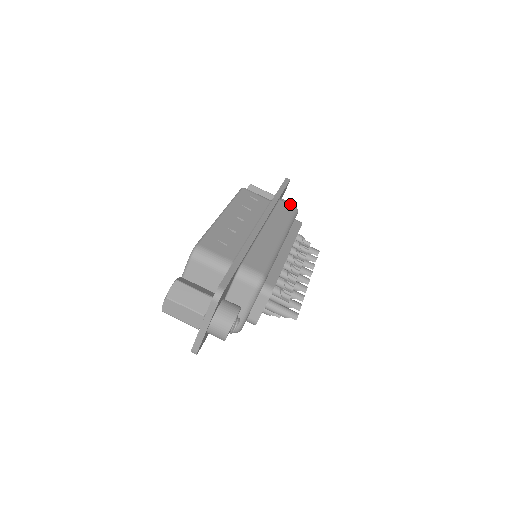
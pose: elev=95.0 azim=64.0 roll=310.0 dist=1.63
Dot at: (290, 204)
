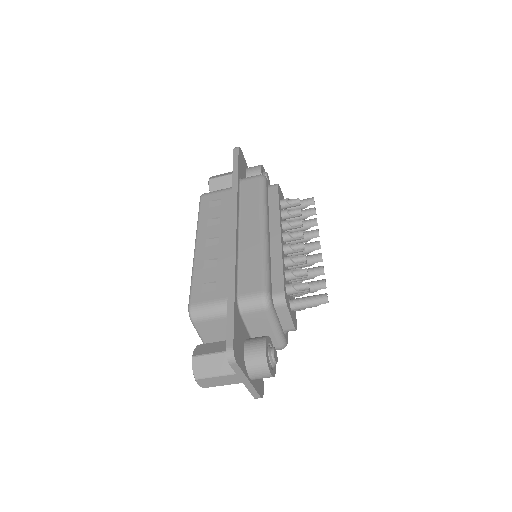
Dot at: (253, 177)
